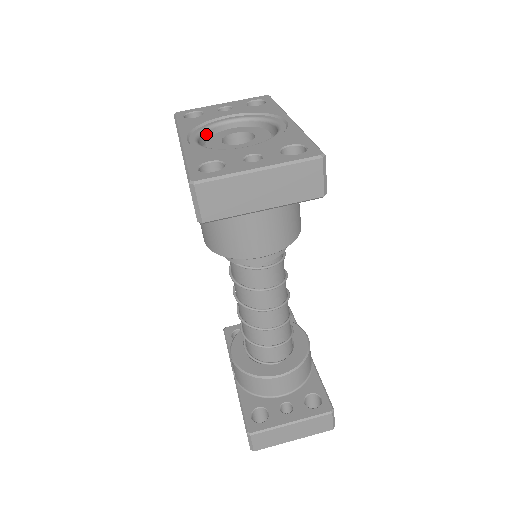
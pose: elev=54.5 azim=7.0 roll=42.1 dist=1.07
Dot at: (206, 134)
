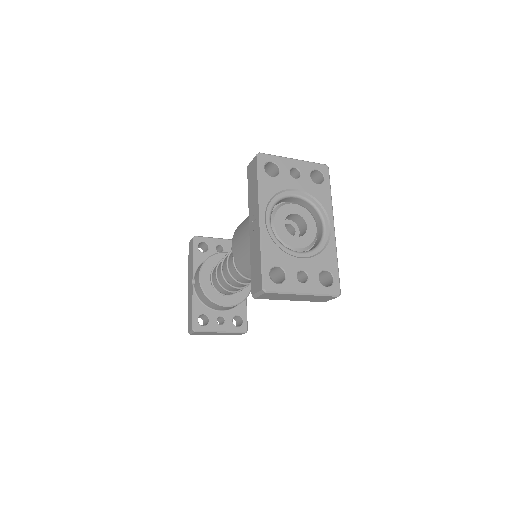
Dot at: occluded
